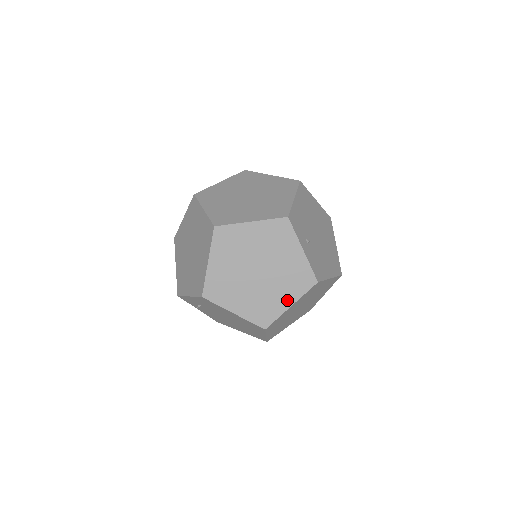
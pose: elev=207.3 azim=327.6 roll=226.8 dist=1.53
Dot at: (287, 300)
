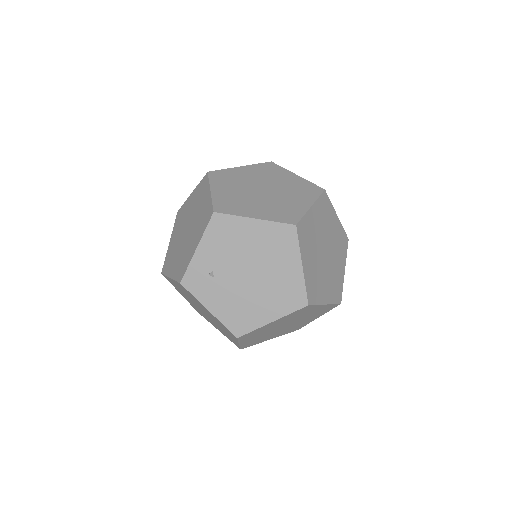
Dot at: (304, 203)
